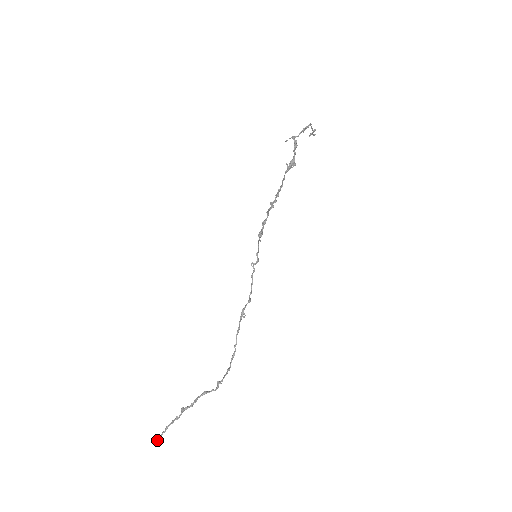
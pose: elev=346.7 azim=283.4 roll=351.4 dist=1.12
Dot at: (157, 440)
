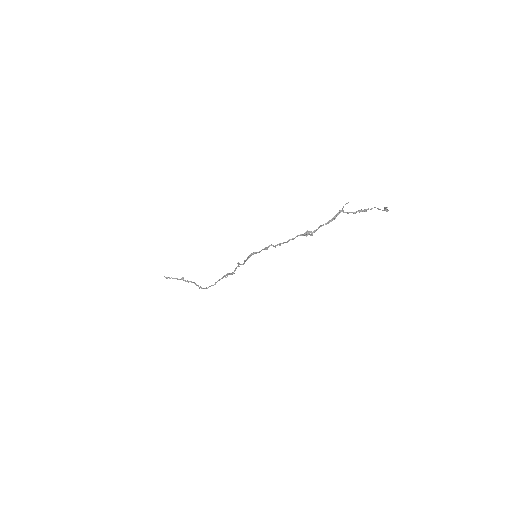
Dot at: (165, 277)
